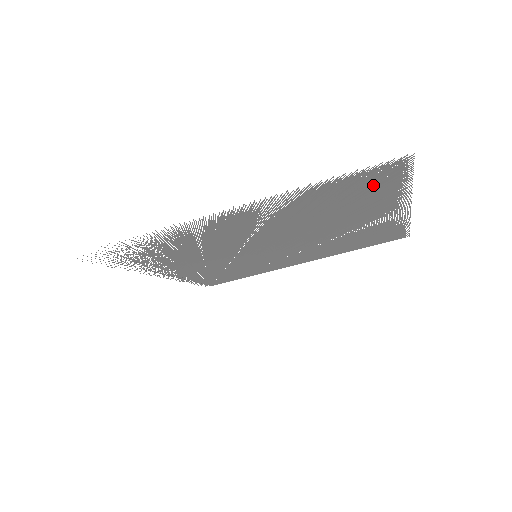
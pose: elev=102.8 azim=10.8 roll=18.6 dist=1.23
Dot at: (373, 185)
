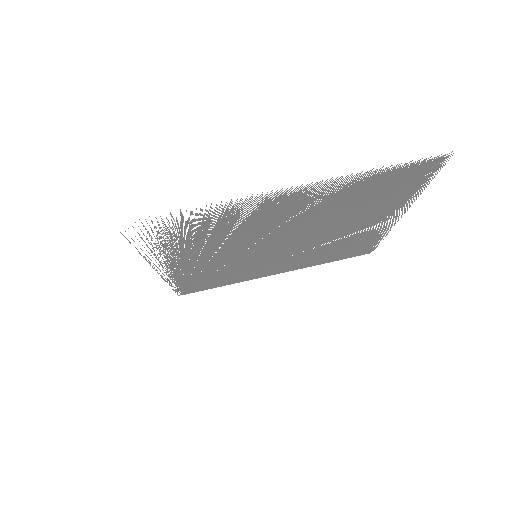
Dot at: (406, 182)
